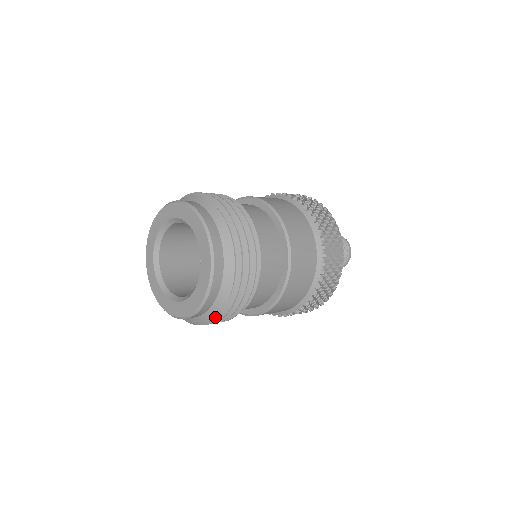
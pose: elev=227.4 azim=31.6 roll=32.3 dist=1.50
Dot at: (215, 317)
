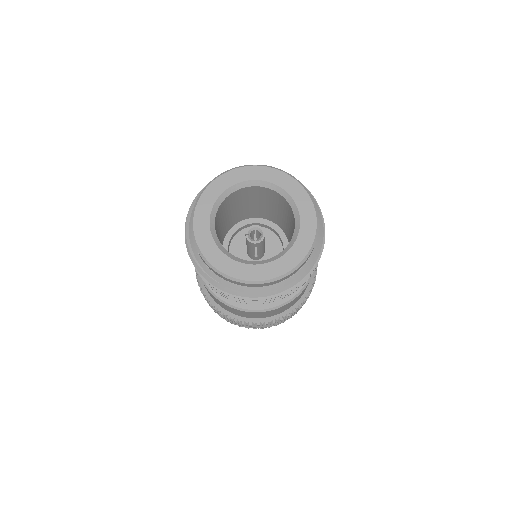
Dot at: (249, 296)
